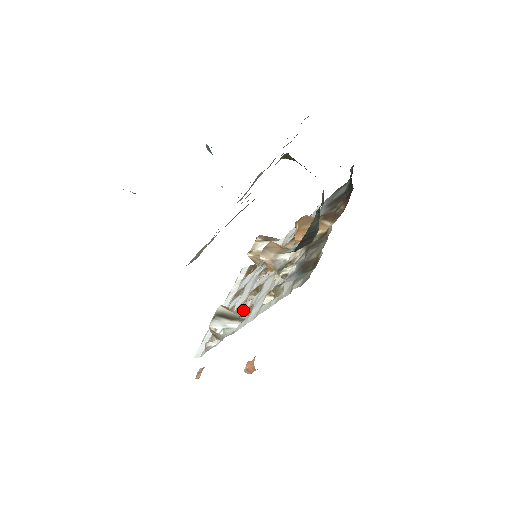
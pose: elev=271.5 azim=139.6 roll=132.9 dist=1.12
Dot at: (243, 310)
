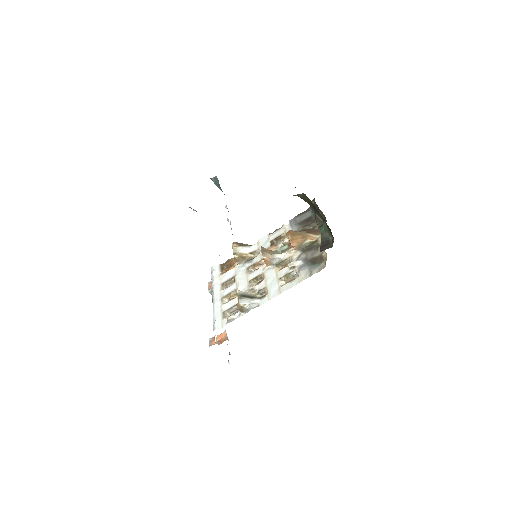
Dot at: (253, 292)
